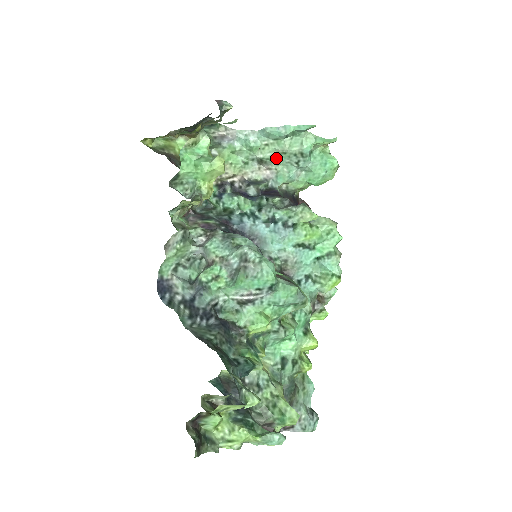
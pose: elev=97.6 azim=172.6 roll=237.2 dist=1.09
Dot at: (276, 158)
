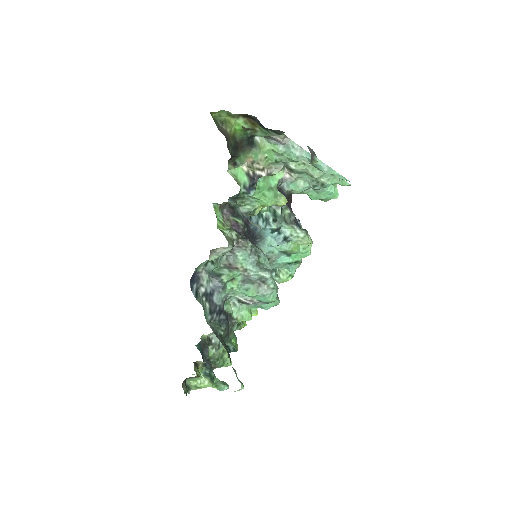
Dot at: (302, 173)
